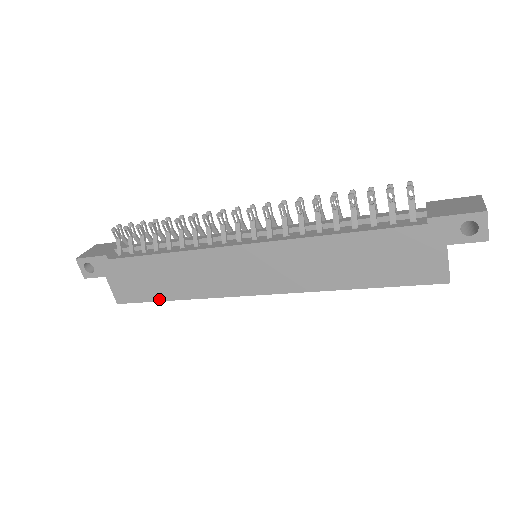
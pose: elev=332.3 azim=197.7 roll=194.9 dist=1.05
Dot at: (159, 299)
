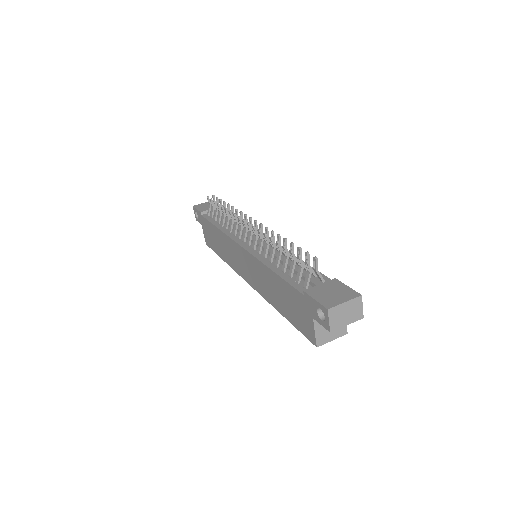
Dot at: (218, 254)
